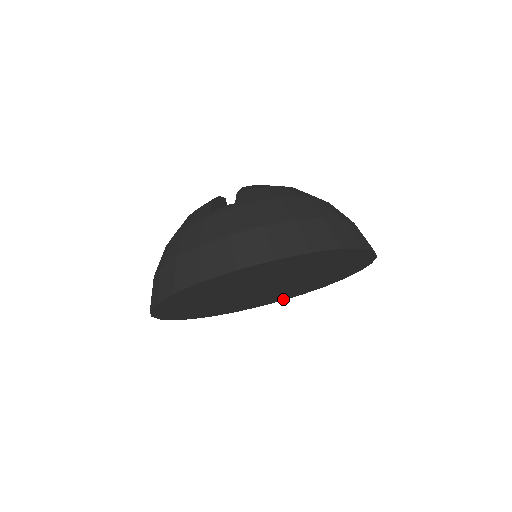
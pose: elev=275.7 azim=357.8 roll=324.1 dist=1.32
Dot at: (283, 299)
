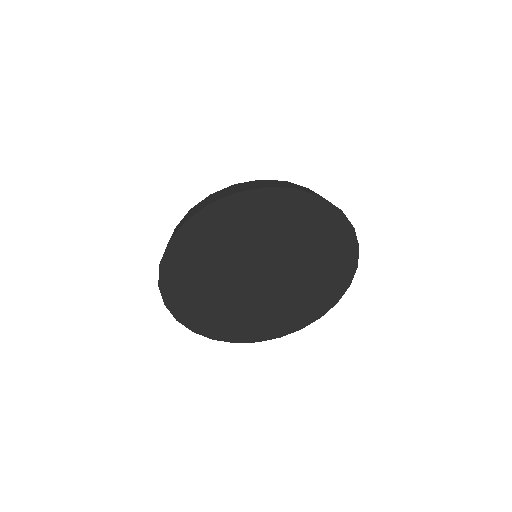
Dot at: (301, 325)
